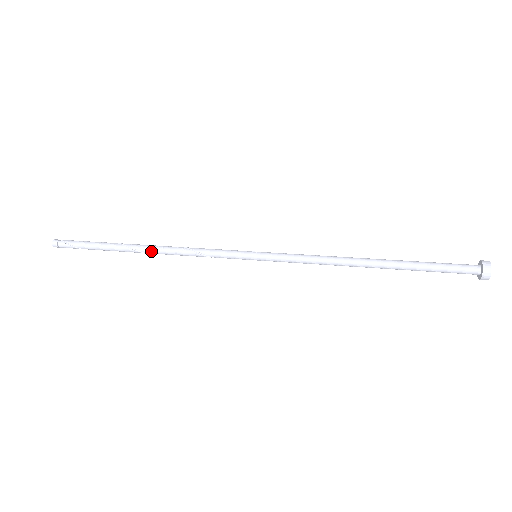
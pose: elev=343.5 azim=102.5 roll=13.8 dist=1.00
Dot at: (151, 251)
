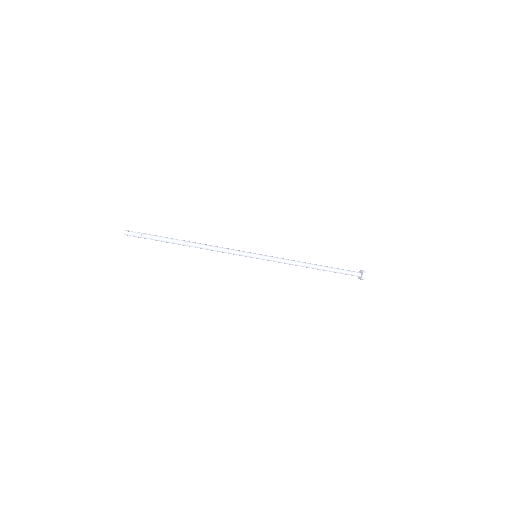
Dot at: (195, 244)
